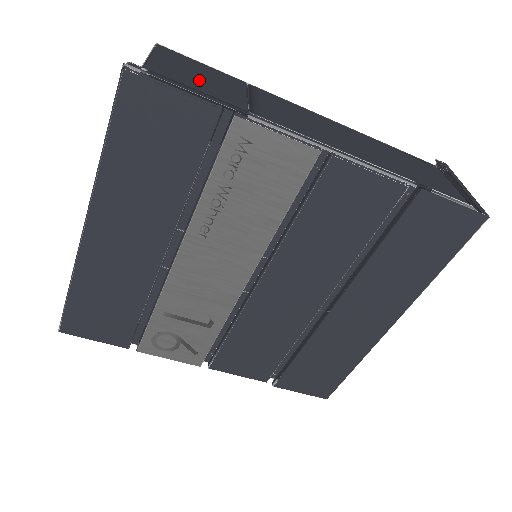
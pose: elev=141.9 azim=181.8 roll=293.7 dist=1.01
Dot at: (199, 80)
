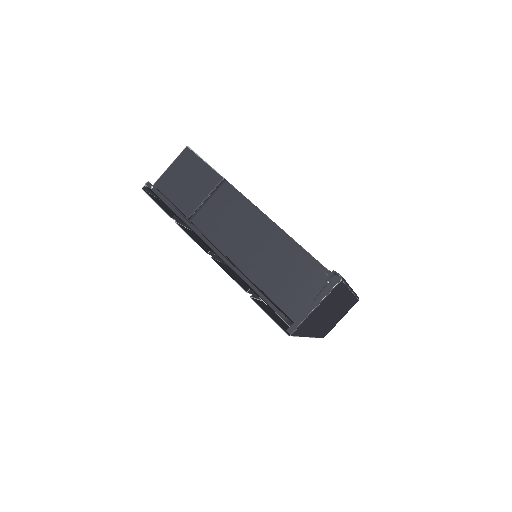
Dot at: (183, 186)
